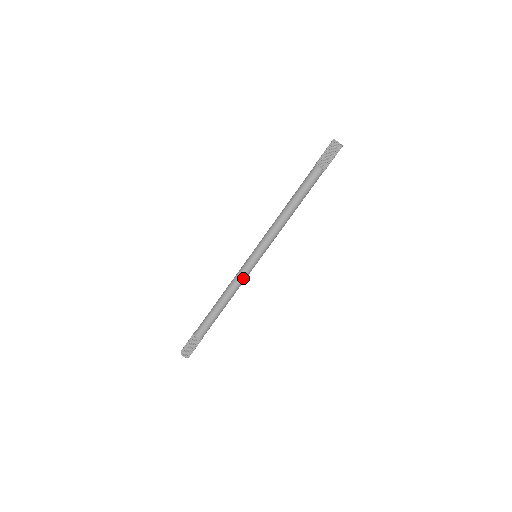
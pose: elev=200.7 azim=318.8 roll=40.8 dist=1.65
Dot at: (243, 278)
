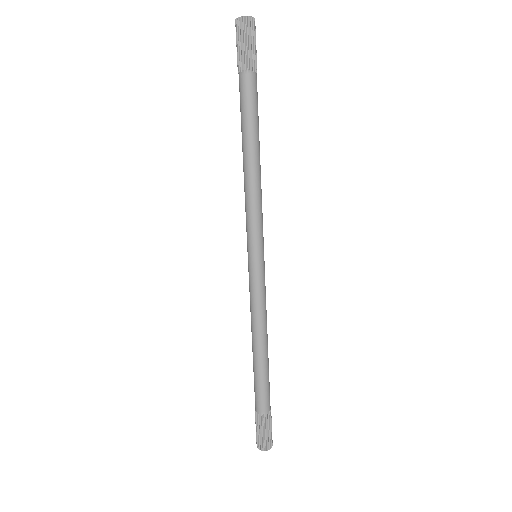
Dot at: (255, 297)
